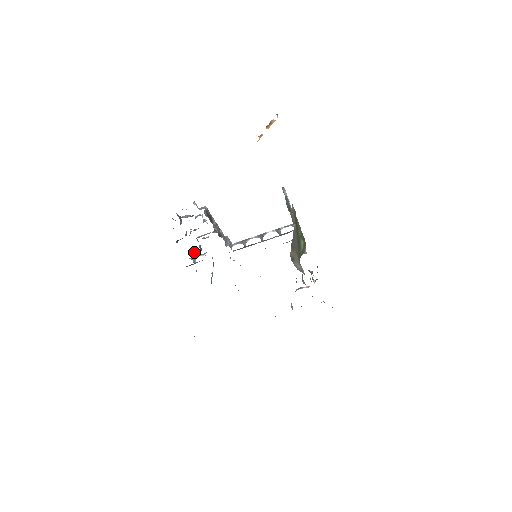
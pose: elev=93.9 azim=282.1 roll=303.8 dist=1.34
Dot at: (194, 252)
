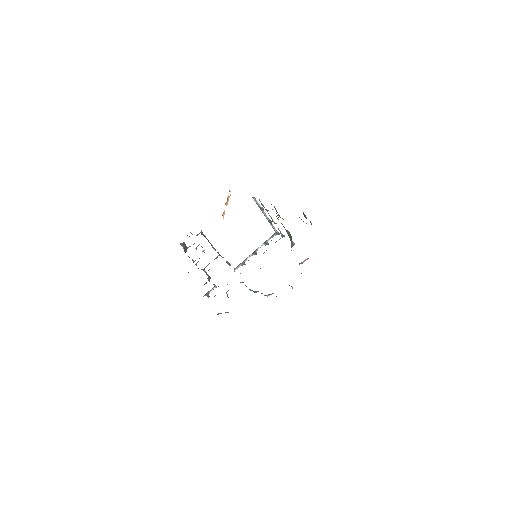
Dot at: (205, 283)
